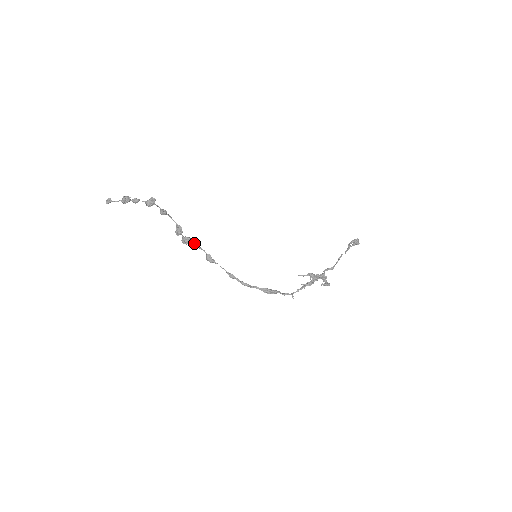
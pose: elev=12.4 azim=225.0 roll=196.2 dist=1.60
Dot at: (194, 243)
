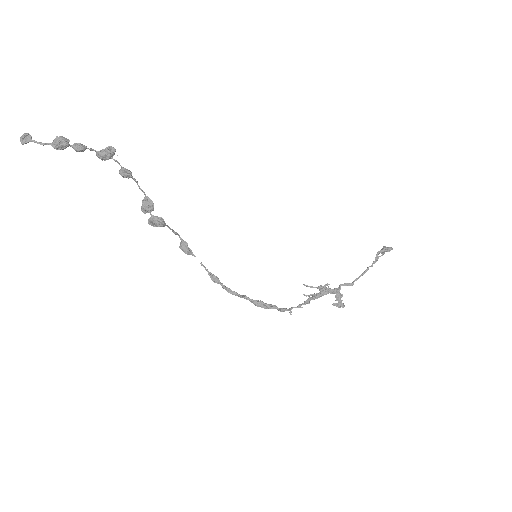
Dot at: (167, 225)
